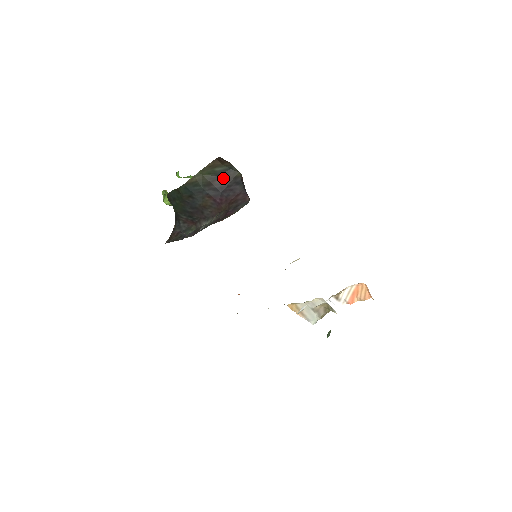
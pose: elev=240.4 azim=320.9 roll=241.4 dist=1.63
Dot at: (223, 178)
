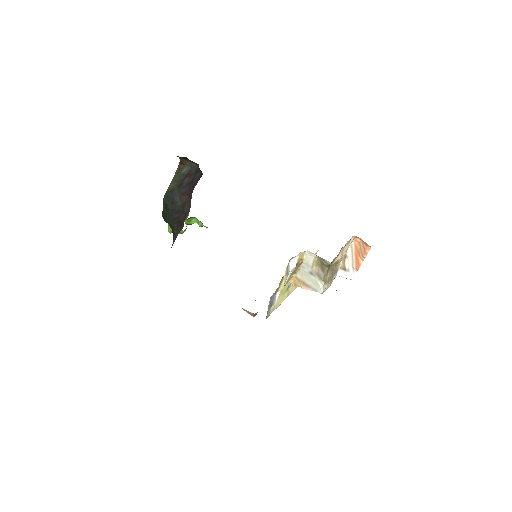
Dot at: (188, 176)
